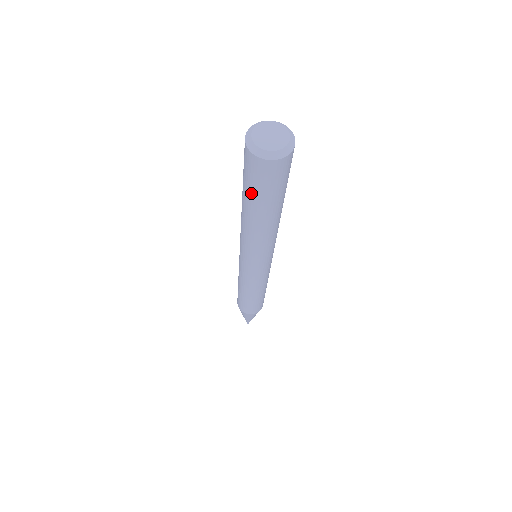
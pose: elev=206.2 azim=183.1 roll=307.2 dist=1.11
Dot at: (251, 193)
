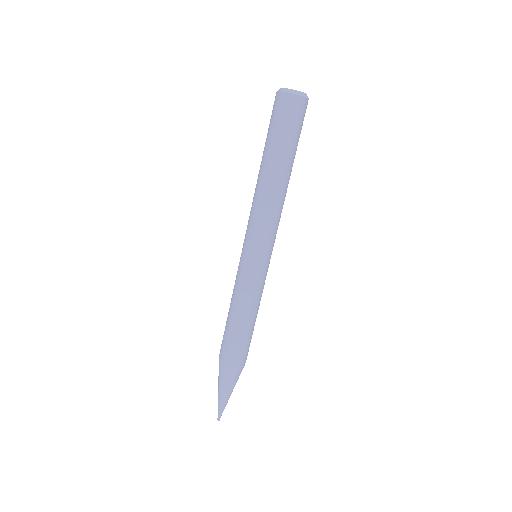
Dot at: (268, 135)
